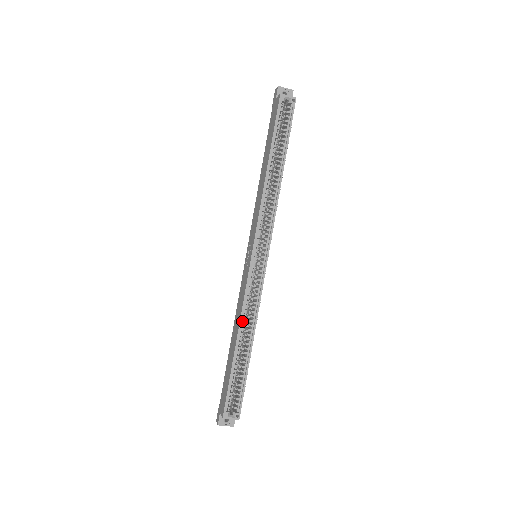
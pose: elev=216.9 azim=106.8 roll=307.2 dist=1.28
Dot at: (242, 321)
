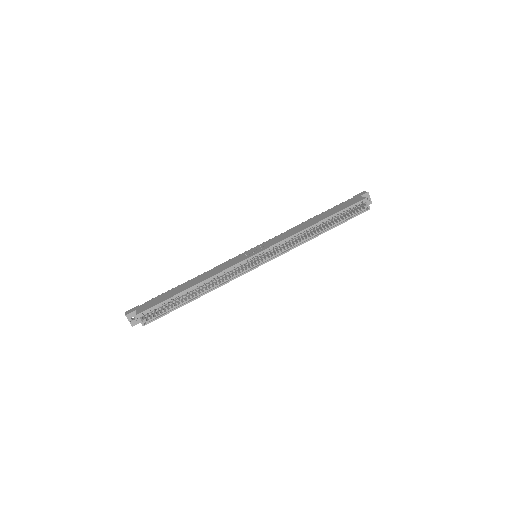
Dot at: occluded
